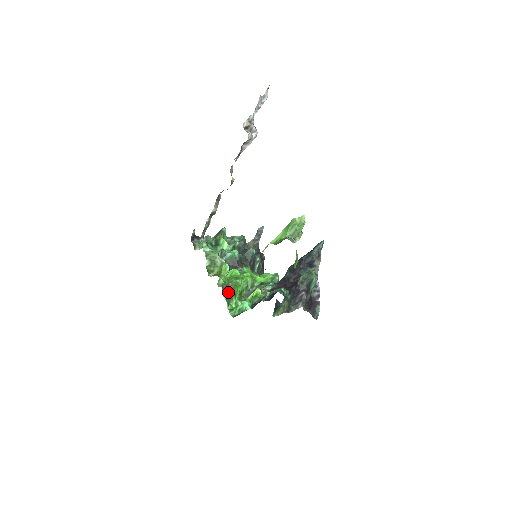
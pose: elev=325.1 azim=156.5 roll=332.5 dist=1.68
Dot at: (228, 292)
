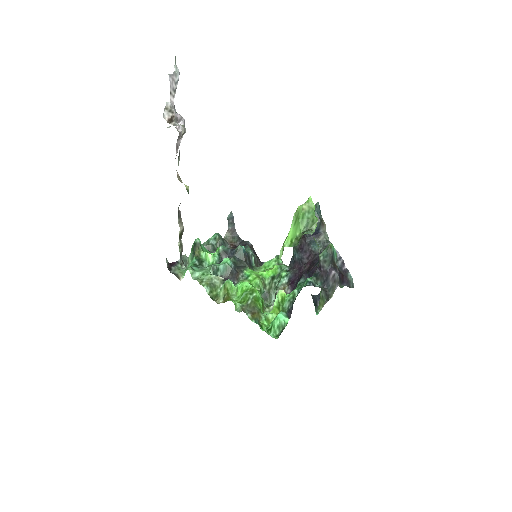
Dot at: (252, 313)
